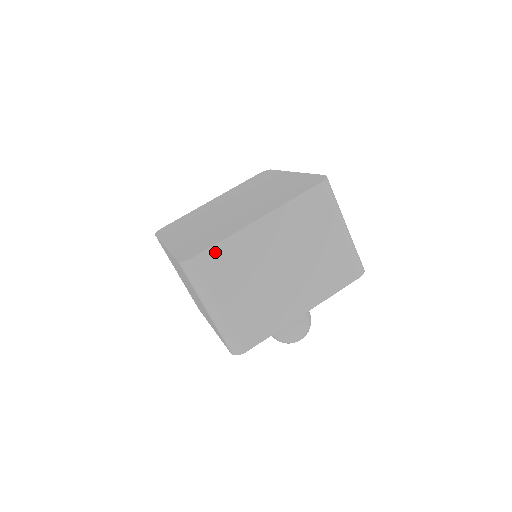
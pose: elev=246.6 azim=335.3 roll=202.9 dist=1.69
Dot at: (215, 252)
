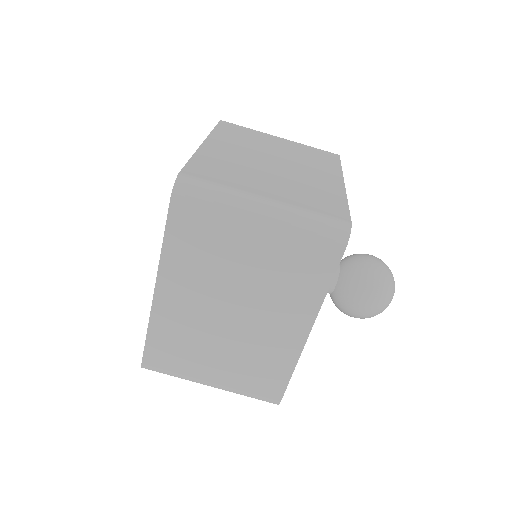
Dot at: (196, 165)
